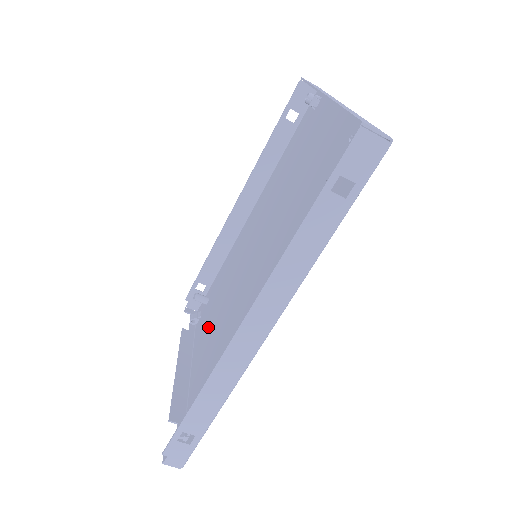
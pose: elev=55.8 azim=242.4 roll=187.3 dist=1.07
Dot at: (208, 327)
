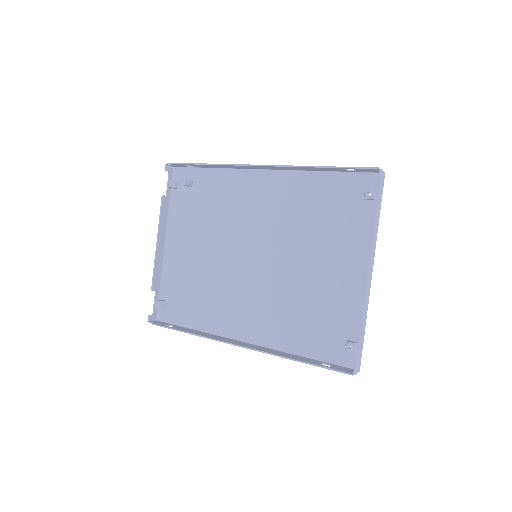
Dot at: (190, 227)
